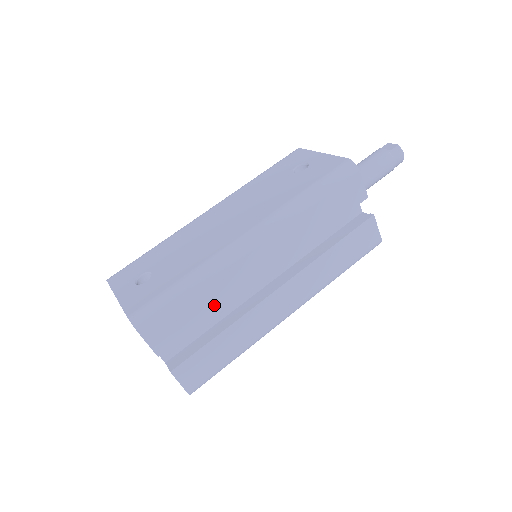
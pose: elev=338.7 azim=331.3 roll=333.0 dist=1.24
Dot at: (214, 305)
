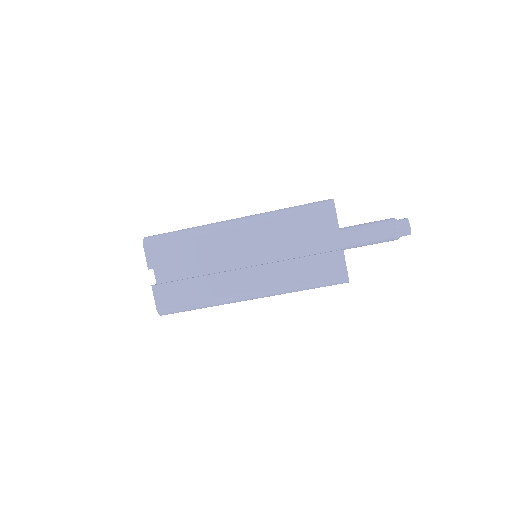
Dot at: (194, 254)
